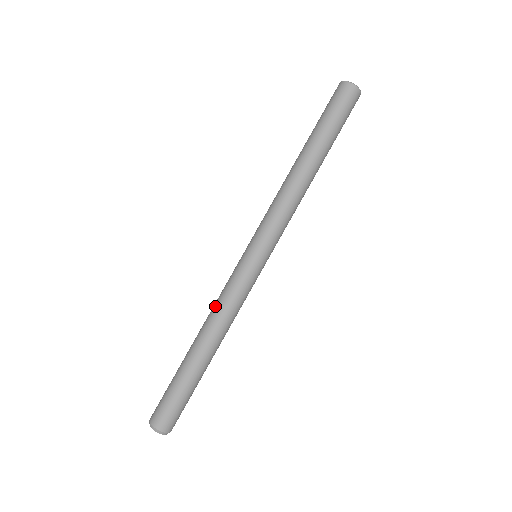
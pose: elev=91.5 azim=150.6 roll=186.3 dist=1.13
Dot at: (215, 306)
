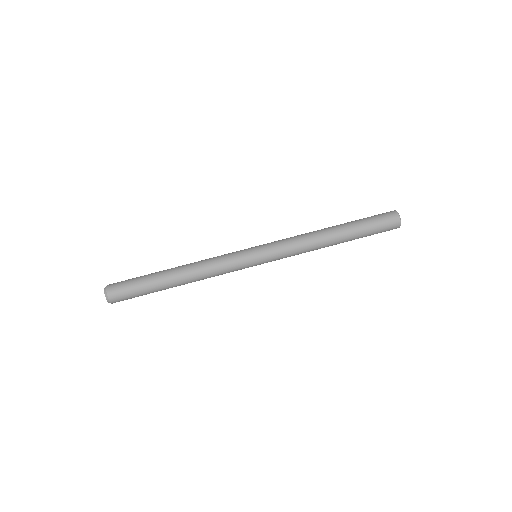
Dot at: (207, 259)
